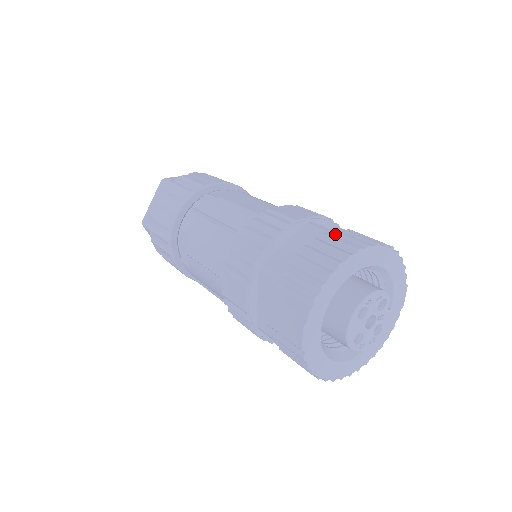
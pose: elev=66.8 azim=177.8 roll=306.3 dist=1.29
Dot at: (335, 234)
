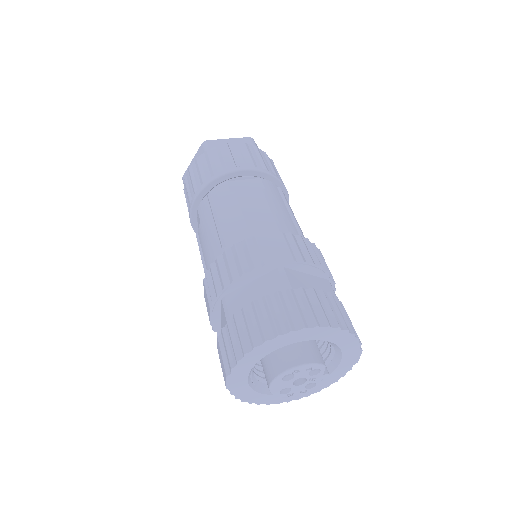
Dot at: (288, 297)
